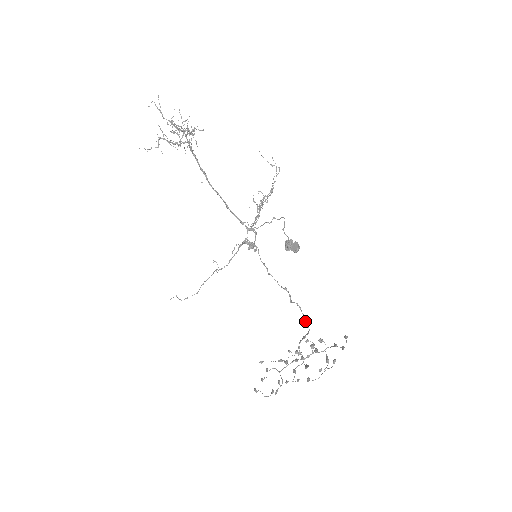
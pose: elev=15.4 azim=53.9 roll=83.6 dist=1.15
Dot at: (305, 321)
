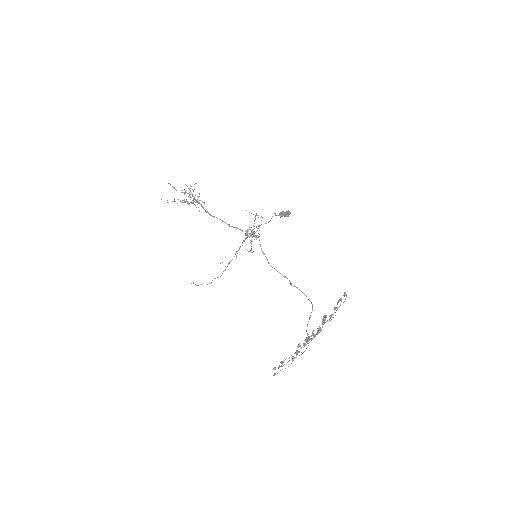
Dot at: occluded
